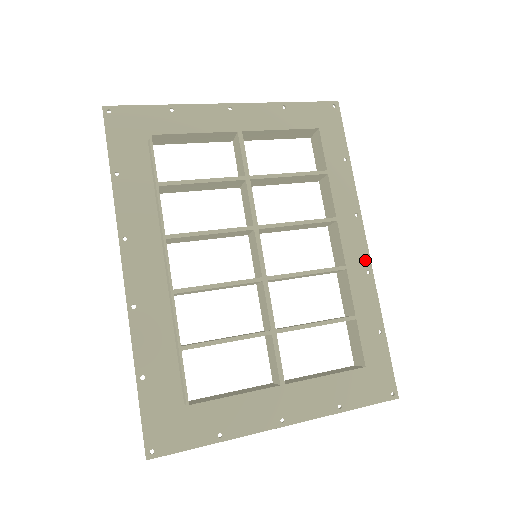
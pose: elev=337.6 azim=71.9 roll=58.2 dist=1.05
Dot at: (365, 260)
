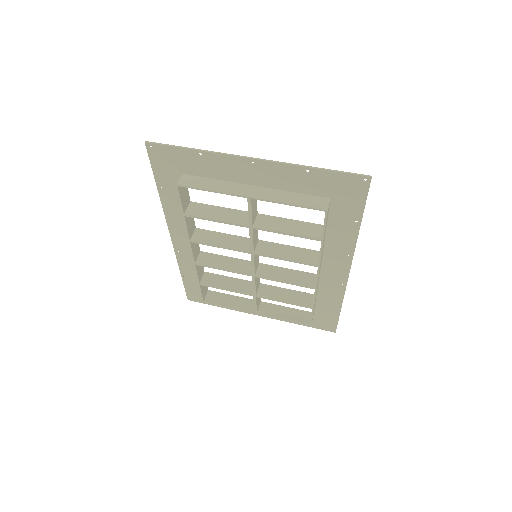
Dot at: (343, 279)
